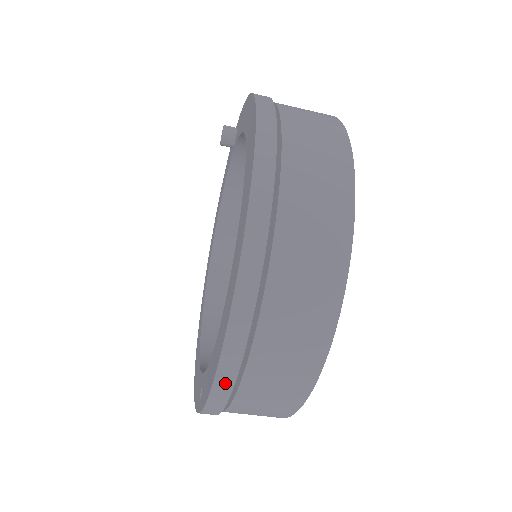
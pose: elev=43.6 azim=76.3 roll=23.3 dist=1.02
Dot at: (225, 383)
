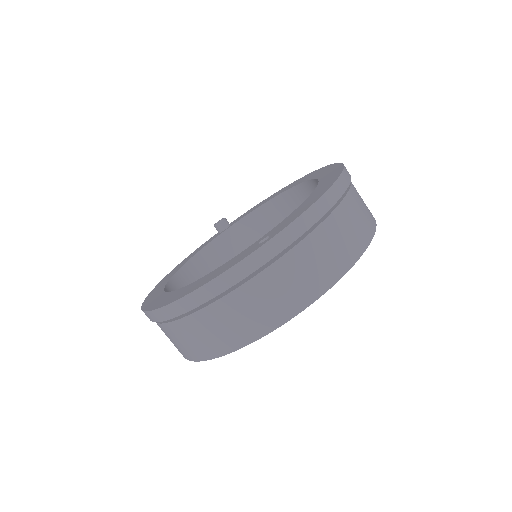
Dot at: (329, 200)
